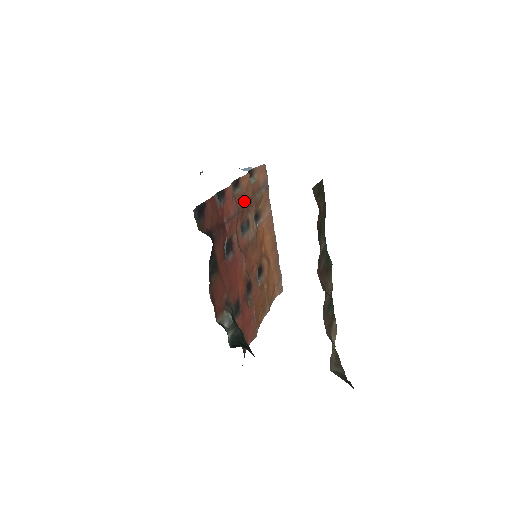
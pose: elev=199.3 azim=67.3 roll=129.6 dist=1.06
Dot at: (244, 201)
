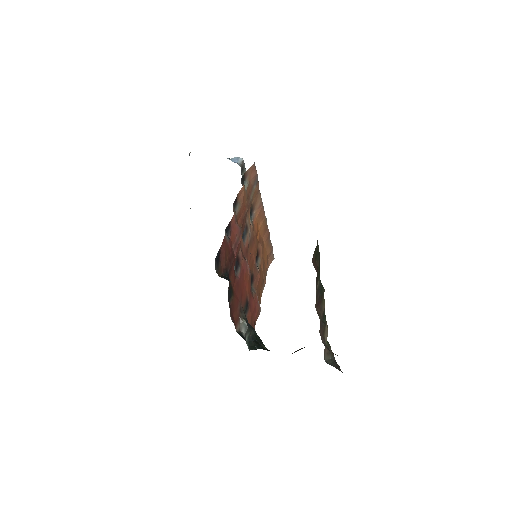
Dot at: (243, 213)
